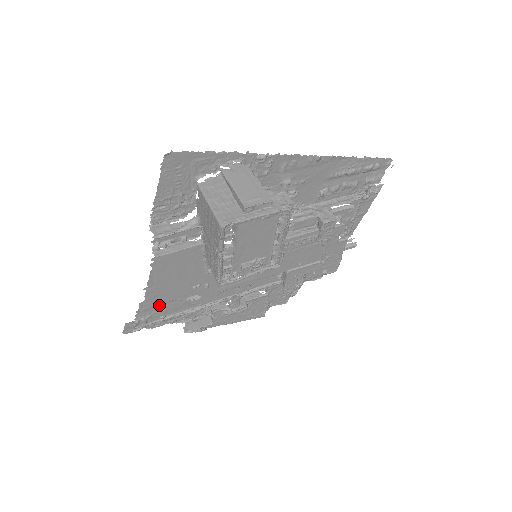
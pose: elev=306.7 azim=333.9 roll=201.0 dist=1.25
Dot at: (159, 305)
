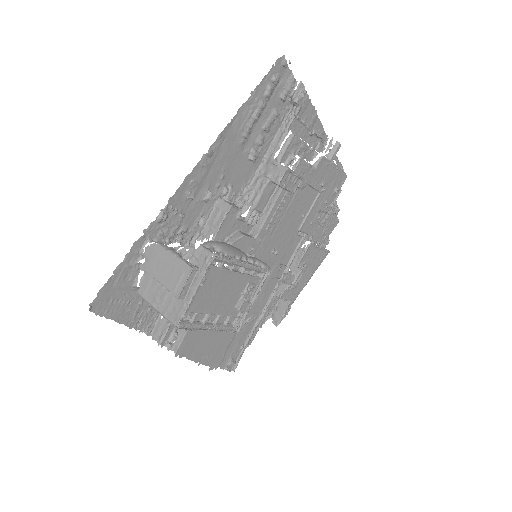
Dot at: (228, 348)
